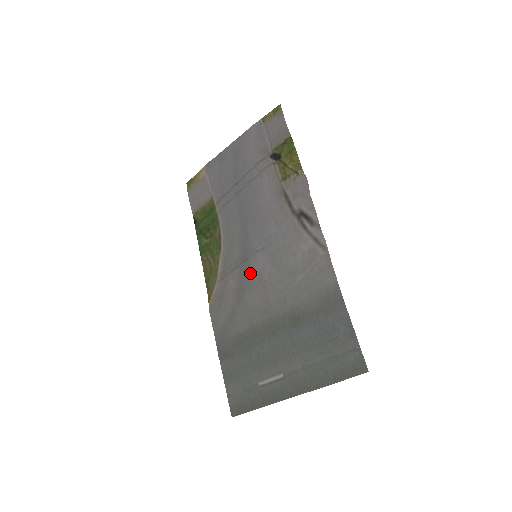
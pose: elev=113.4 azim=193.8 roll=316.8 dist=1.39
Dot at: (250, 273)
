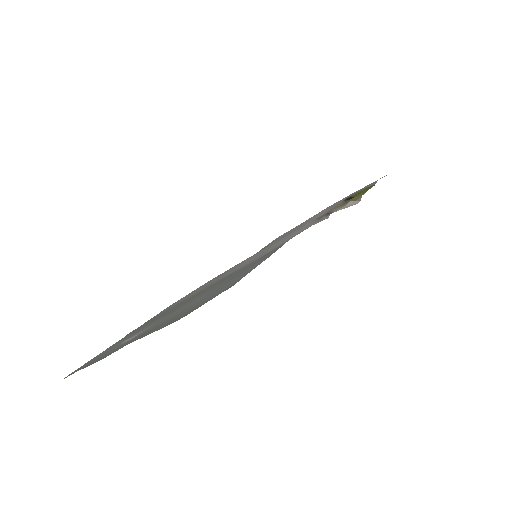
Dot at: (236, 266)
